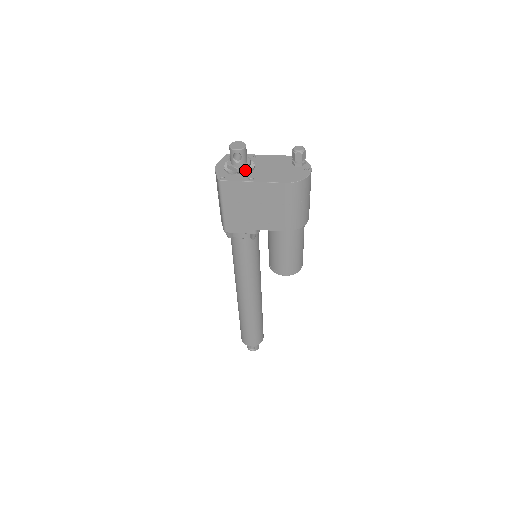
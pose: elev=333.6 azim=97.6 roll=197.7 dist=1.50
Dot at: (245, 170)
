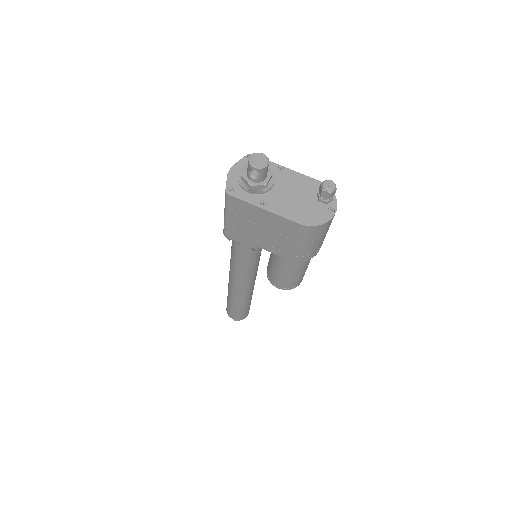
Dot at: (260, 188)
